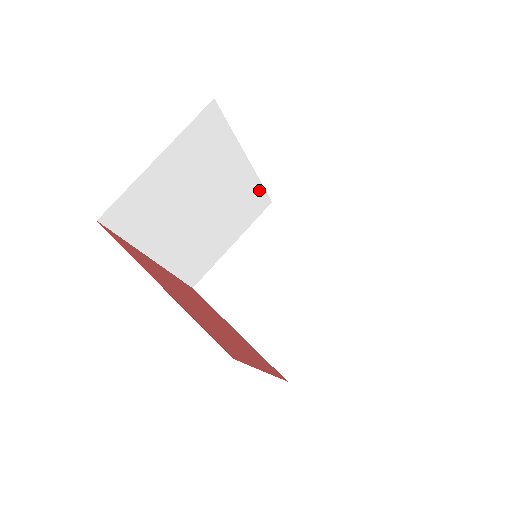
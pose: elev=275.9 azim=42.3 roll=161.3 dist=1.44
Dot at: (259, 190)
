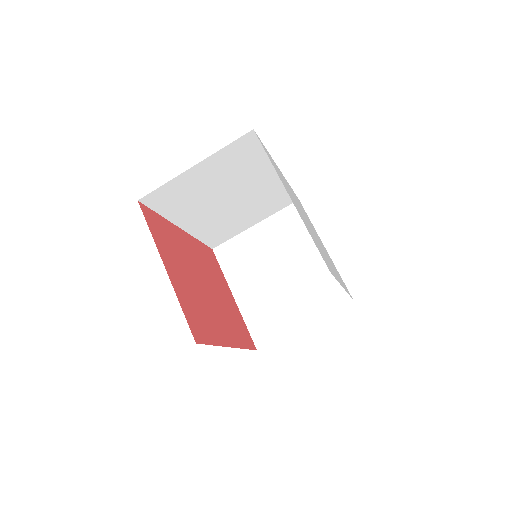
Dot at: occluded
